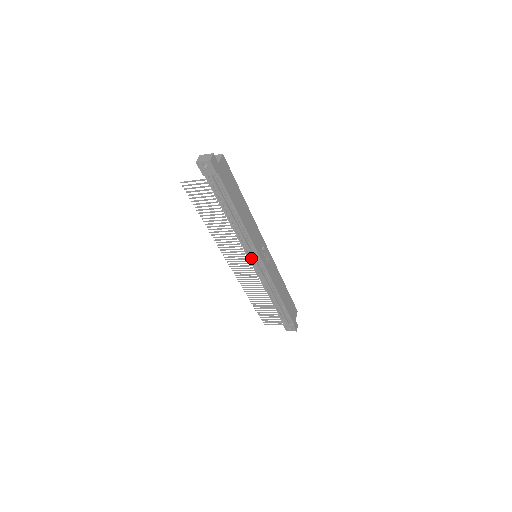
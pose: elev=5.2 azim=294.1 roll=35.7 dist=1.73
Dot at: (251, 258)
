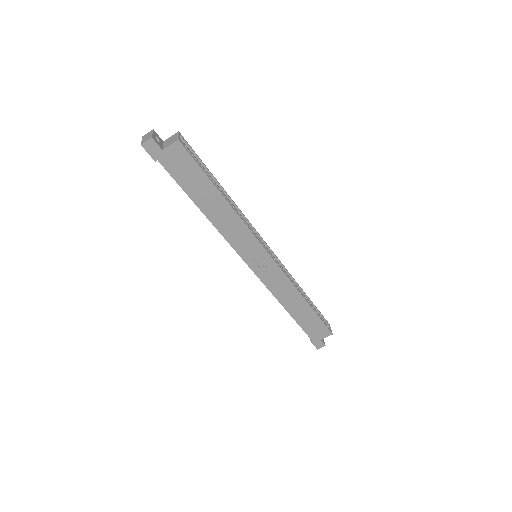
Dot at: occluded
